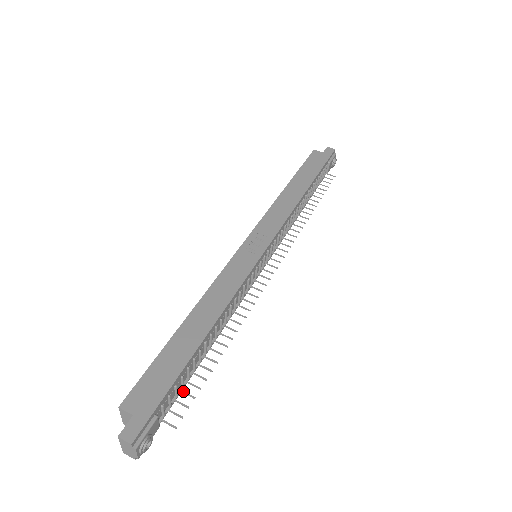
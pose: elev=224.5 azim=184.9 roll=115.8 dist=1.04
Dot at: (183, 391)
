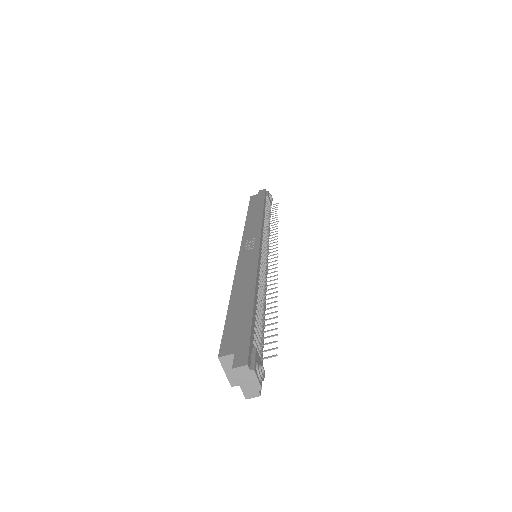
Dot at: (264, 337)
